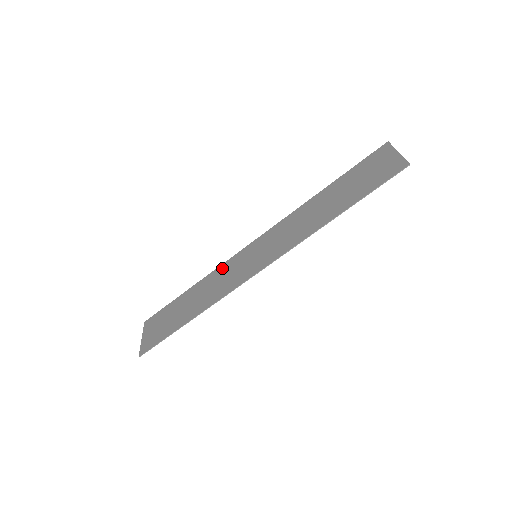
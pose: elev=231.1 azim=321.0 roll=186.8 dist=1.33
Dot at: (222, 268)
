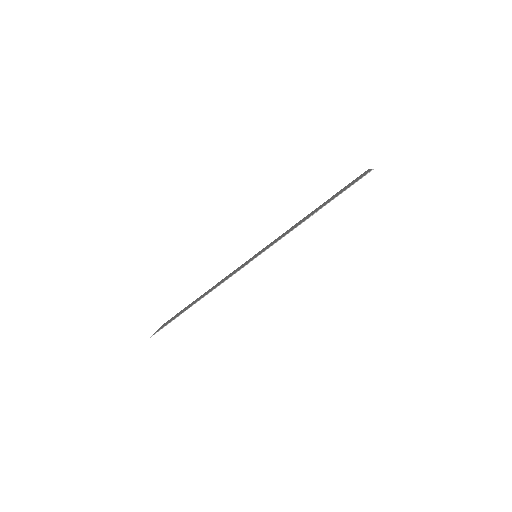
Dot at: occluded
